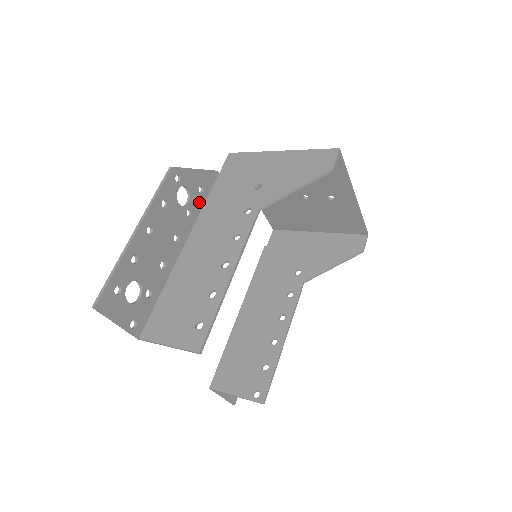
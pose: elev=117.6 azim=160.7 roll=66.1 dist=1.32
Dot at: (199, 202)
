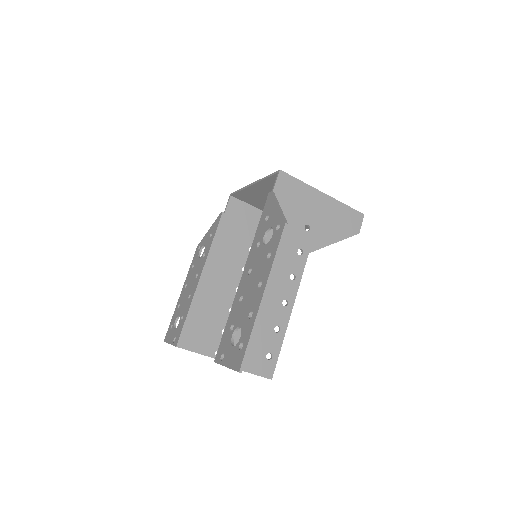
Dot at: occluded
